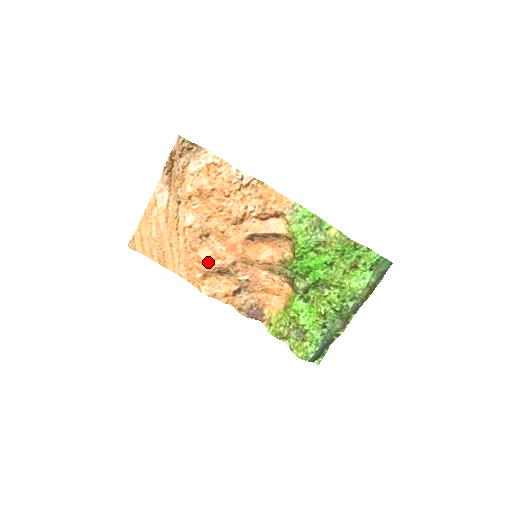
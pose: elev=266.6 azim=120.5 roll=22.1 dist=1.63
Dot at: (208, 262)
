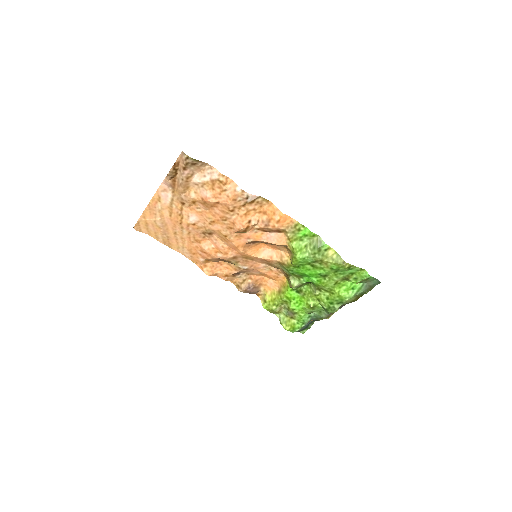
Dot at: (210, 253)
